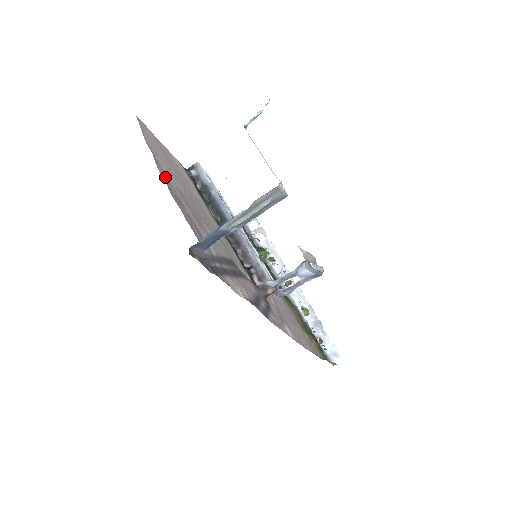
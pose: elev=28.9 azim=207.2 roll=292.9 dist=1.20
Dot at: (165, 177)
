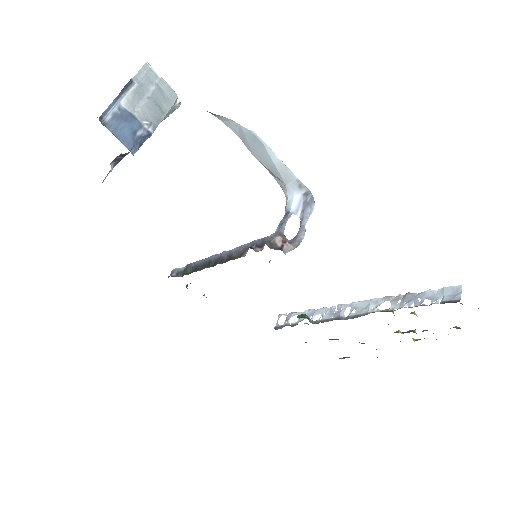
Dot at: occluded
